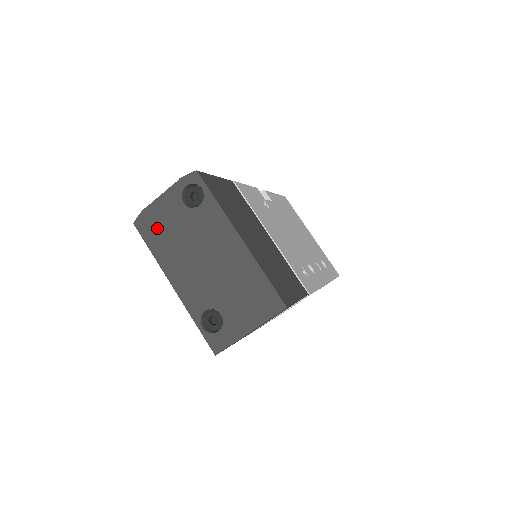
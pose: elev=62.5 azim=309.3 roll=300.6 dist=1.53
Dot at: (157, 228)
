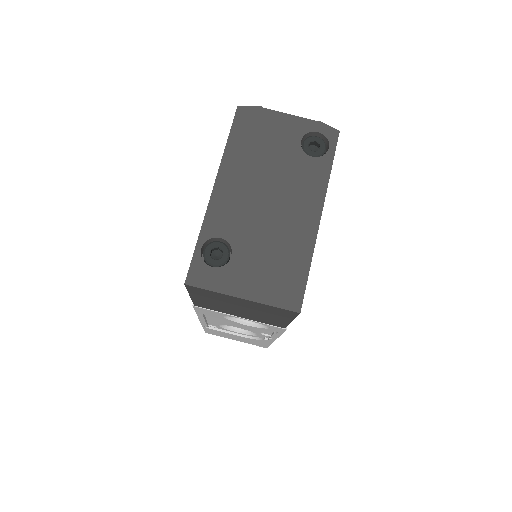
Dot at: (255, 132)
